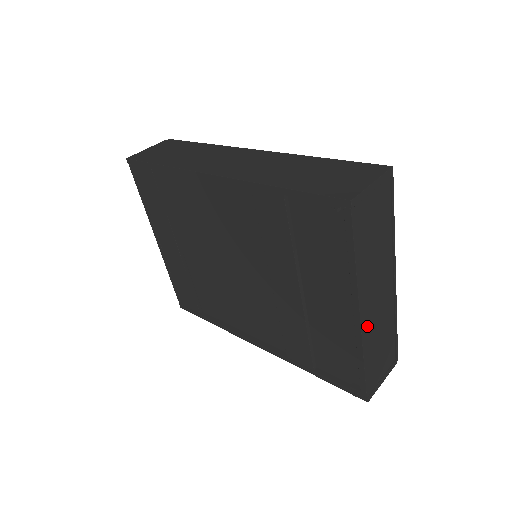
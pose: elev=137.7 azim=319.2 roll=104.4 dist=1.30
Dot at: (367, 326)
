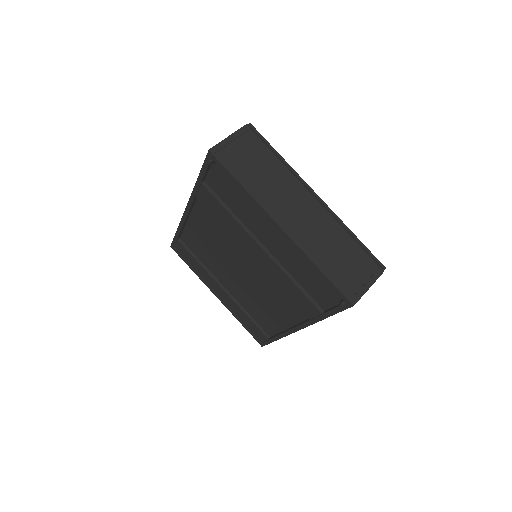
Dot at: (298, 235)
